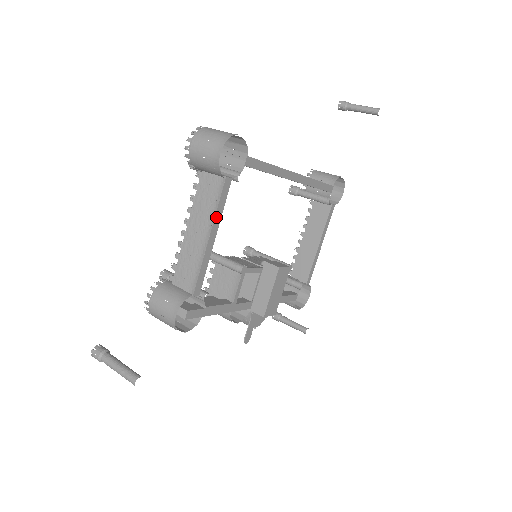
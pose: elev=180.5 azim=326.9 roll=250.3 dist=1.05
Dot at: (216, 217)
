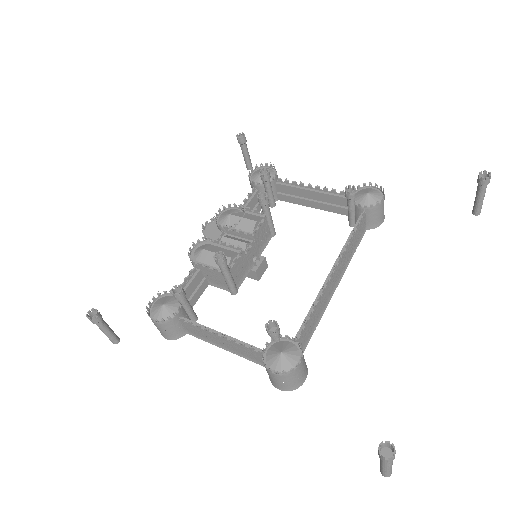
Dot at: (242, 355)
